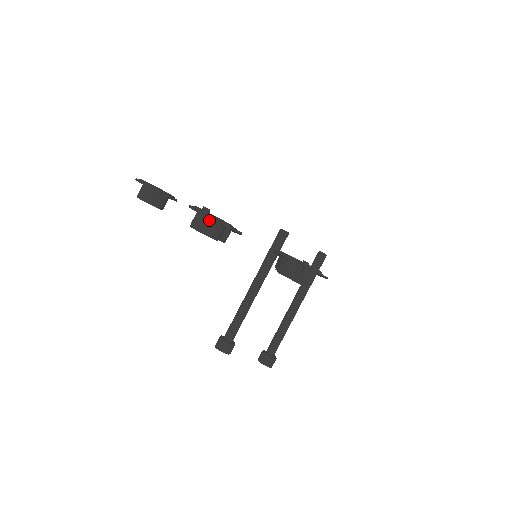
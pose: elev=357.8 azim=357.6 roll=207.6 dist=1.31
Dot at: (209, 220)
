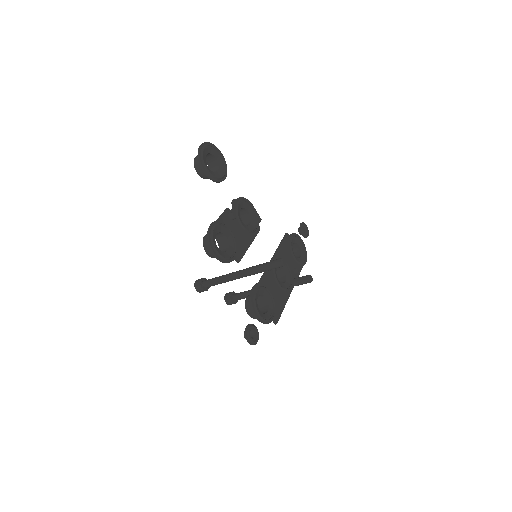
Dot at: (215, 250)
